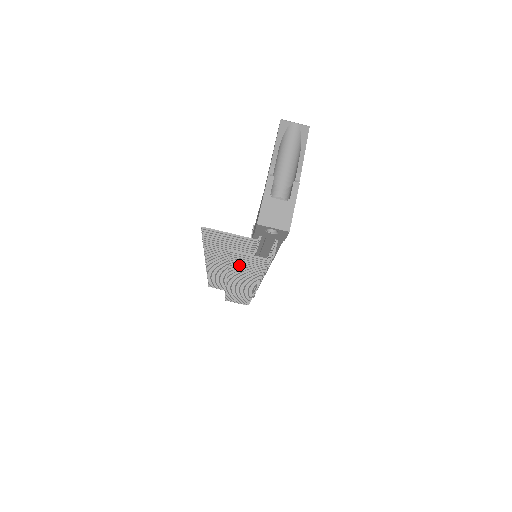
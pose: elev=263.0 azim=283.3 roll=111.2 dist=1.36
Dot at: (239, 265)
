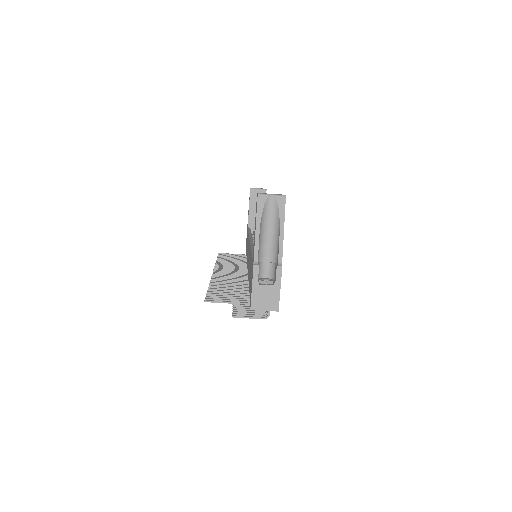
Dot at: (242, 306)
